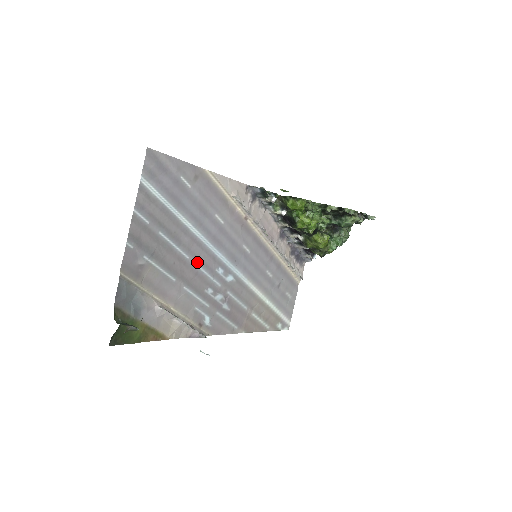
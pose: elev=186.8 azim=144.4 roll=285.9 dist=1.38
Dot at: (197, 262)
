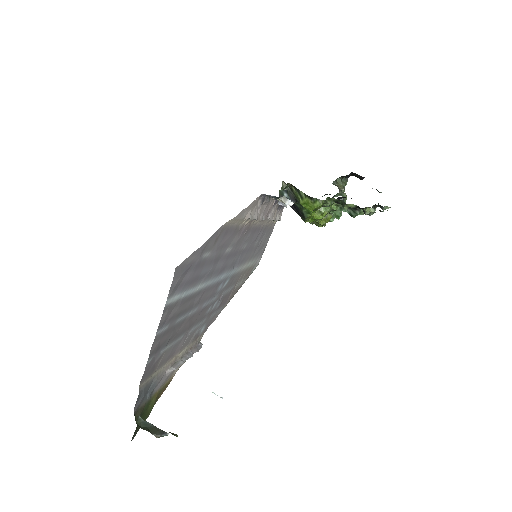
Dot at: (203, 303)
